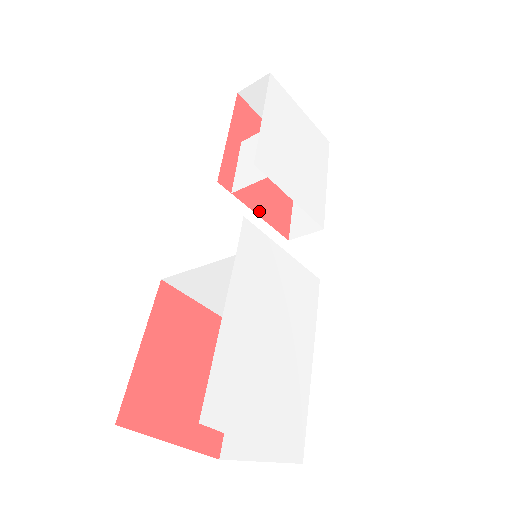
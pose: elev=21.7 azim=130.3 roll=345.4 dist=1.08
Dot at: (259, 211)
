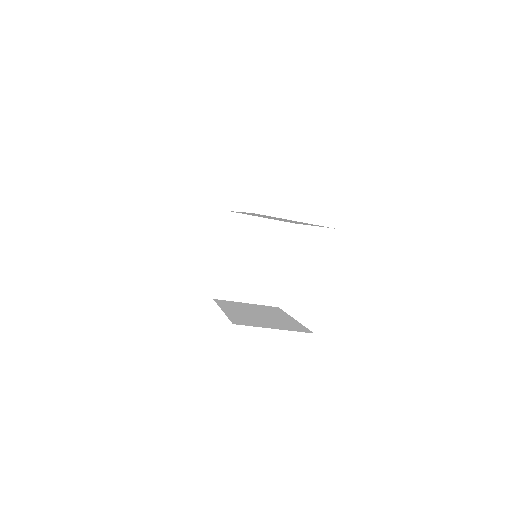
Dot at: occluded
